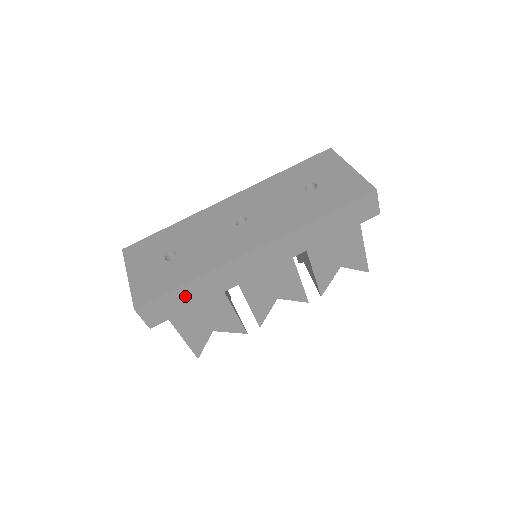
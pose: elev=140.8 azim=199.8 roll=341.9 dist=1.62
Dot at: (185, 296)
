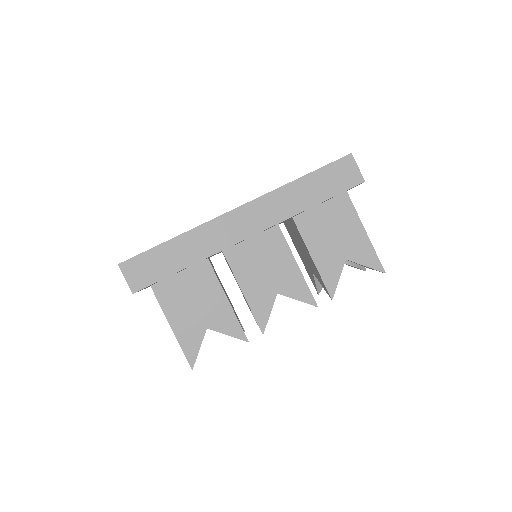
Dot at: (168, 256)
